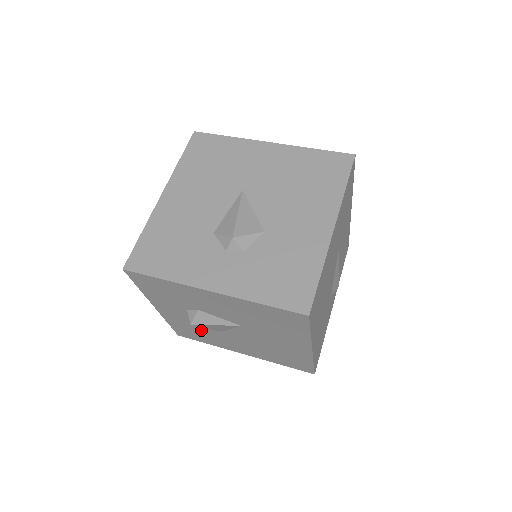
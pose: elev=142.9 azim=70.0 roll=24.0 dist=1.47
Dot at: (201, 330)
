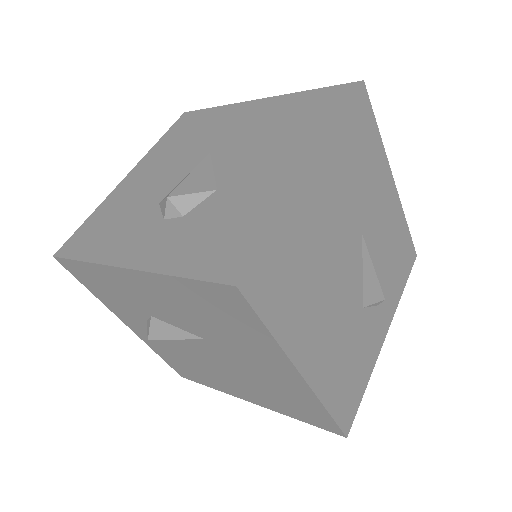
Dot at: (187, 360)
